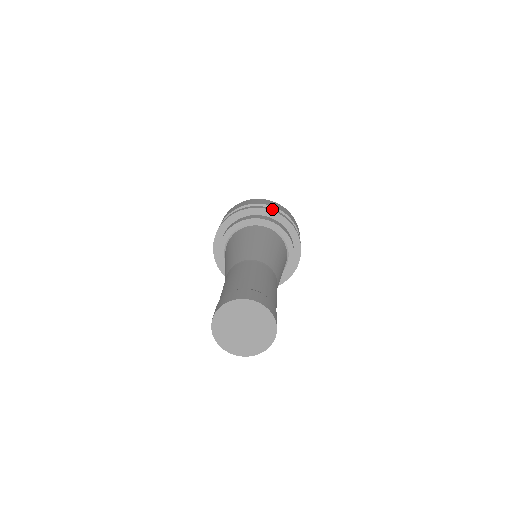
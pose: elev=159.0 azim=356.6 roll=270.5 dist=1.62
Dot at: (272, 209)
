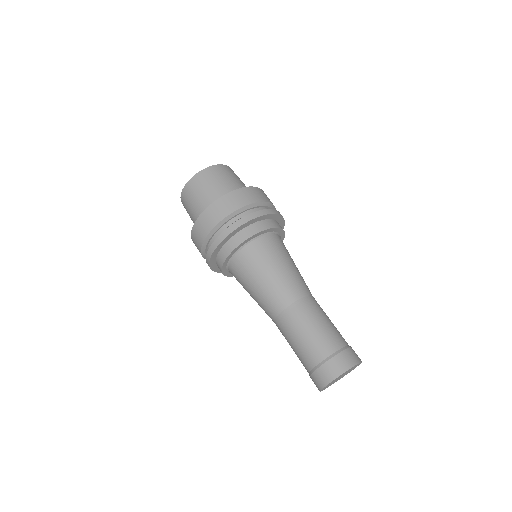
Dot at: occluded
